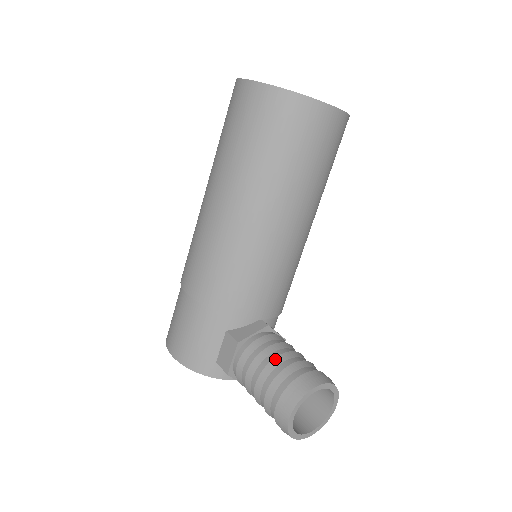
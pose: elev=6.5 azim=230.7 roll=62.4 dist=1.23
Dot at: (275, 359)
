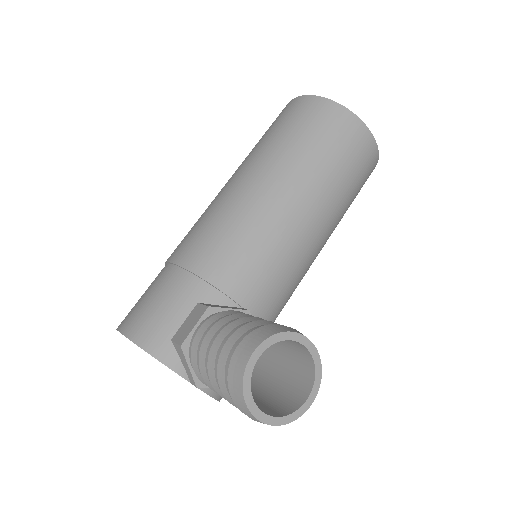
Dot at: (250, 317)
